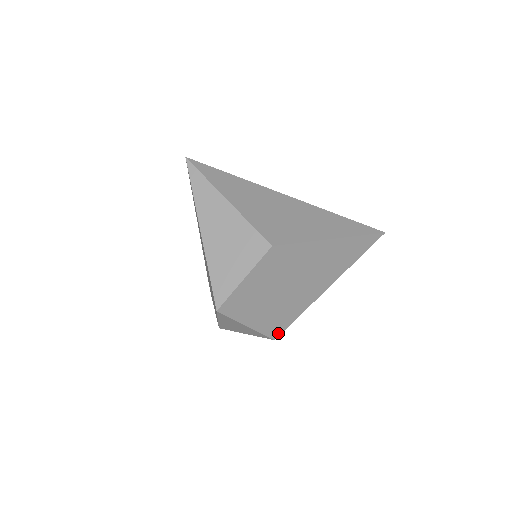
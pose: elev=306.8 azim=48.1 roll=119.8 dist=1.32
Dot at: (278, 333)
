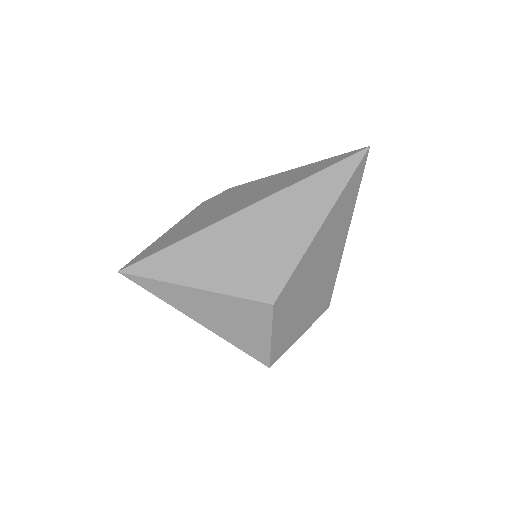
Dot at: (328, 303)
